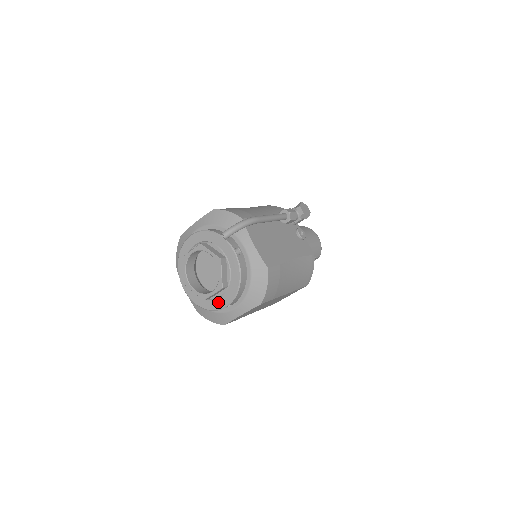
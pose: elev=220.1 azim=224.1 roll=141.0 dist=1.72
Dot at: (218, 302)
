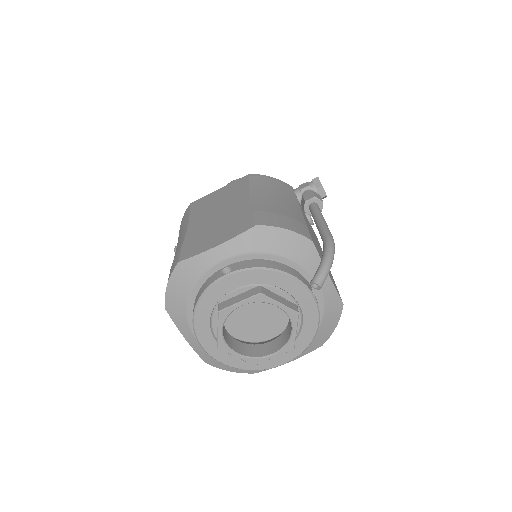
Dot at: (271, 360)
